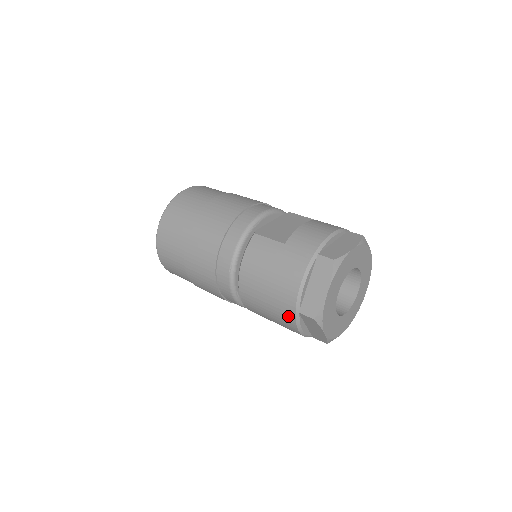
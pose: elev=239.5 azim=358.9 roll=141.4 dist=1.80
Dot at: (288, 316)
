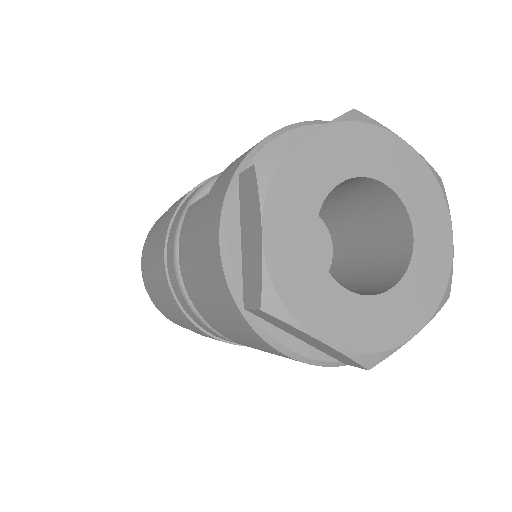
Dot at: (243, 326)
